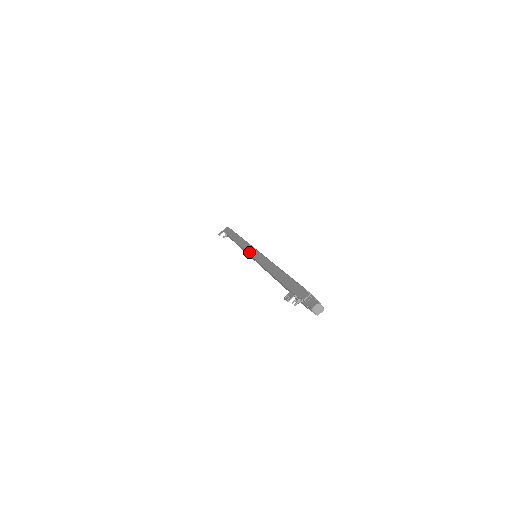
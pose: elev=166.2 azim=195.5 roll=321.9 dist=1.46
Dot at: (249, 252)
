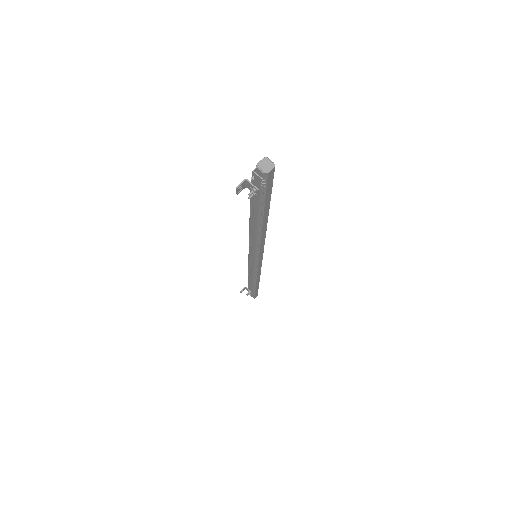
Dot at: occluded
